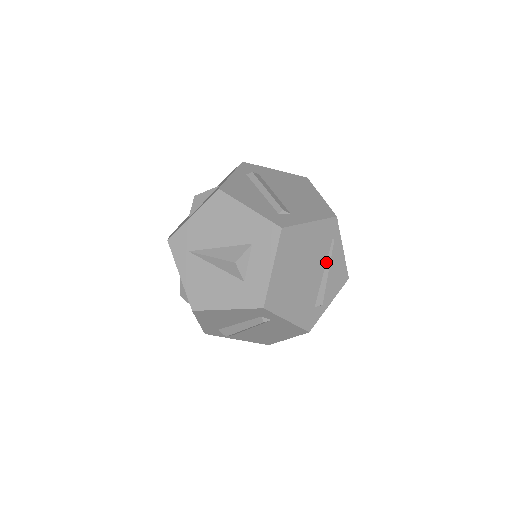
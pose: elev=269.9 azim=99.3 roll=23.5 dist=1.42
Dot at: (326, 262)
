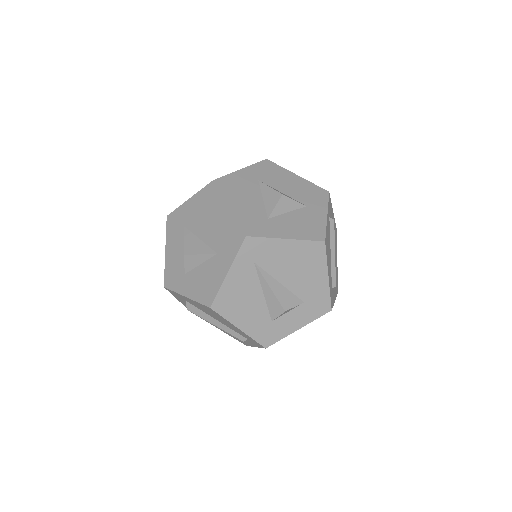
Dot at: occluded
